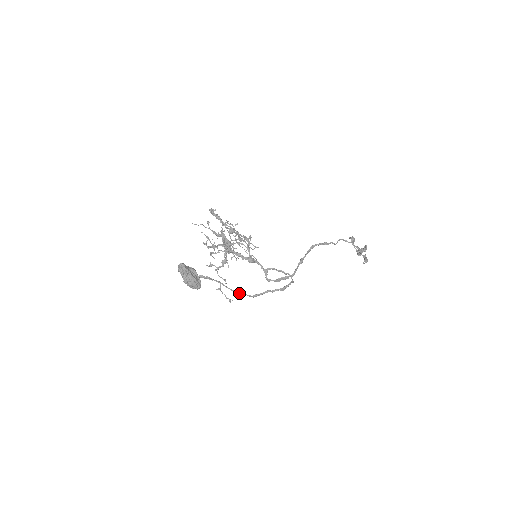
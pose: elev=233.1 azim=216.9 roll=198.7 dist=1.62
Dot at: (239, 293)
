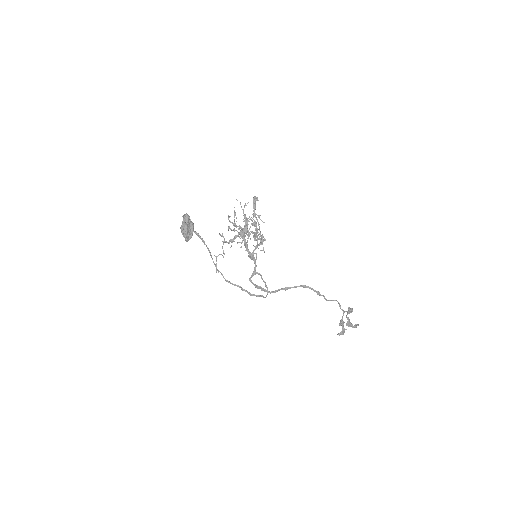
Dot at: (218, 270)
